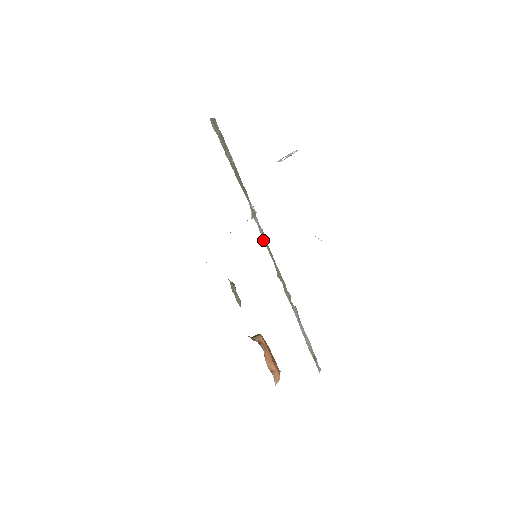
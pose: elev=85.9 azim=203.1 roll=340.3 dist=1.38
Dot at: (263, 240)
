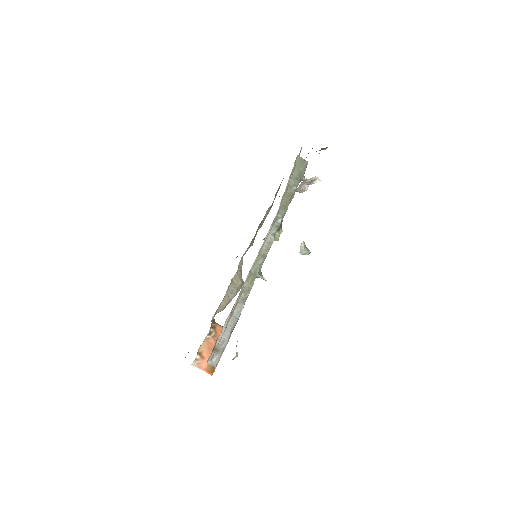
Dot at: (263, 242)
